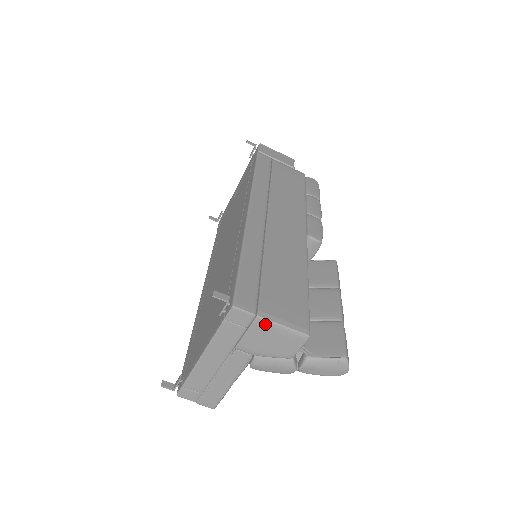
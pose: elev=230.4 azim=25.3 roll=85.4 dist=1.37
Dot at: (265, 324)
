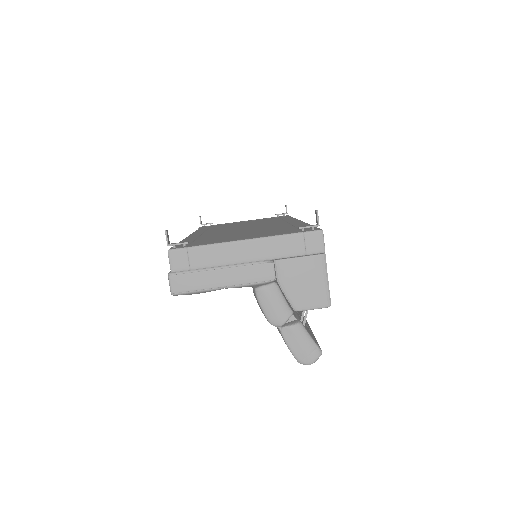
Dot at: (321, 265)
